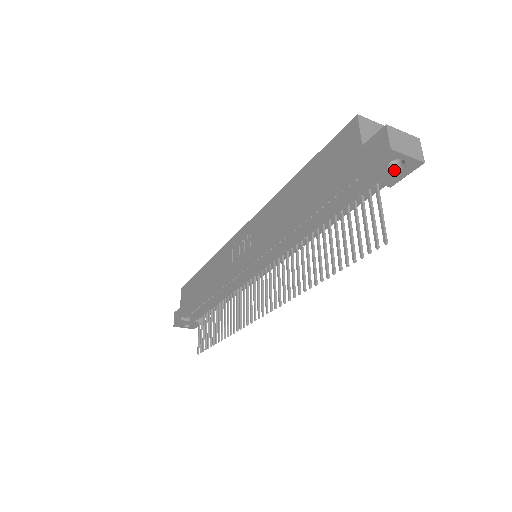
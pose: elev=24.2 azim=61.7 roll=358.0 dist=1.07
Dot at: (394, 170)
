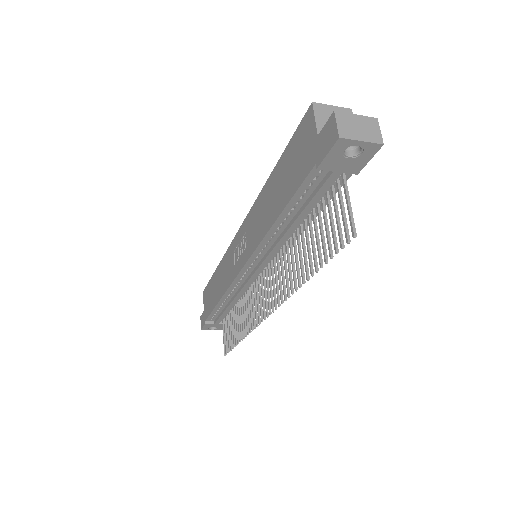
Dot at: (353, 157)
